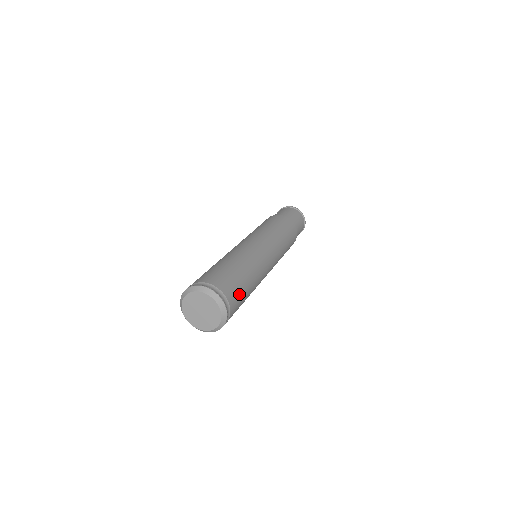
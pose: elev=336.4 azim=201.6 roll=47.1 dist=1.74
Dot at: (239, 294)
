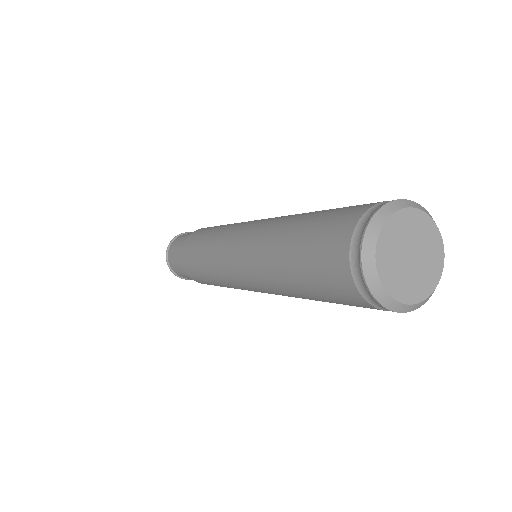
Dot at: occluded
